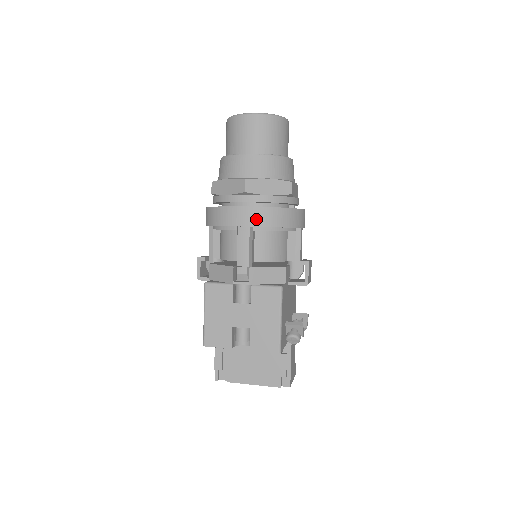
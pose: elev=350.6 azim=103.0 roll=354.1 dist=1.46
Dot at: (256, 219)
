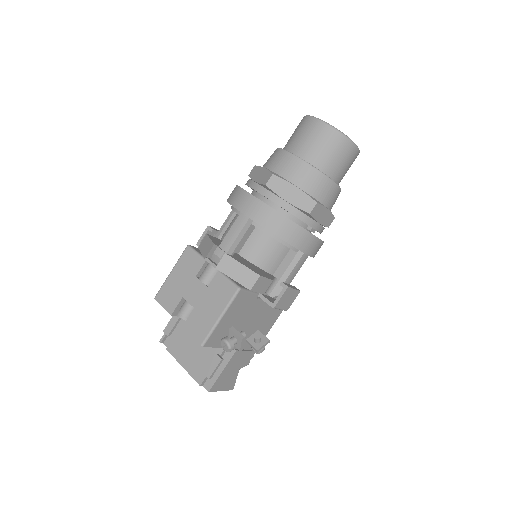
Dot at: (258, 214)
